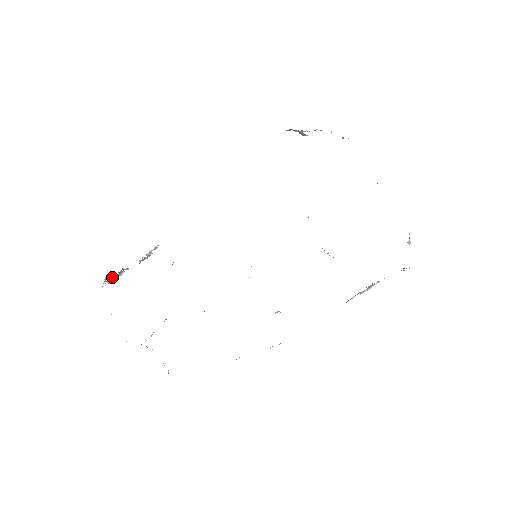
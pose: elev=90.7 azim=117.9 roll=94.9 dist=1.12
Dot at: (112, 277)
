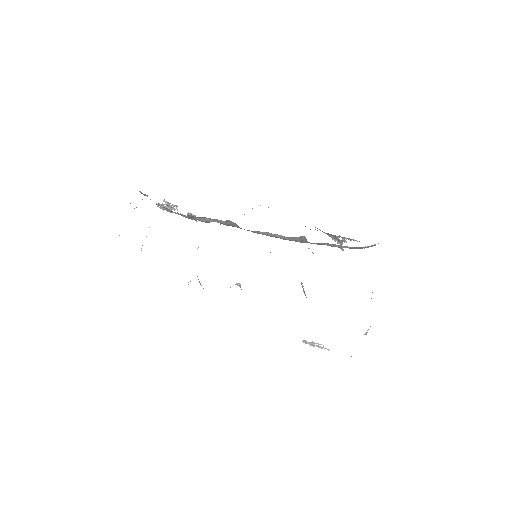
Dot at: (167, 202)
